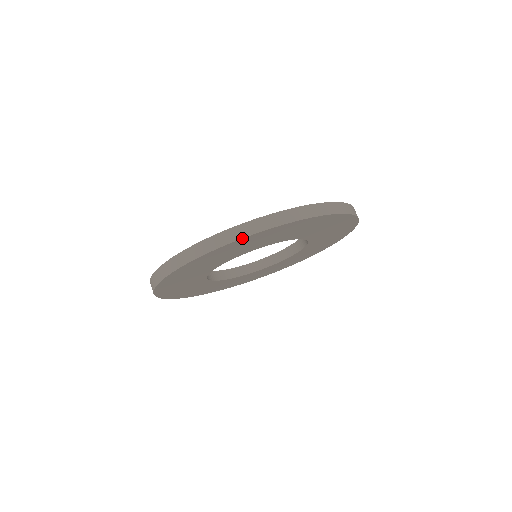
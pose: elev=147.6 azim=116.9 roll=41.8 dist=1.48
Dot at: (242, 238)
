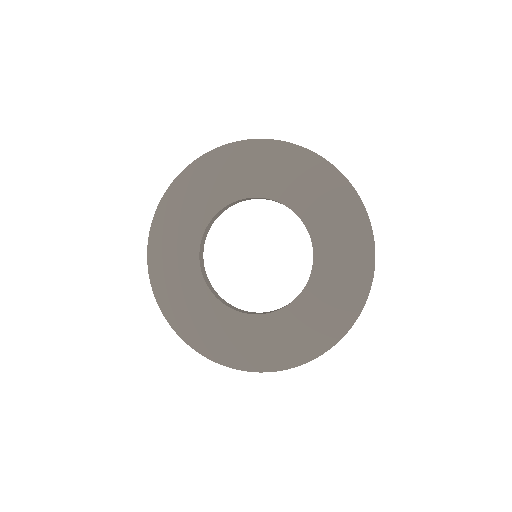
Dot at: (204, 154)
